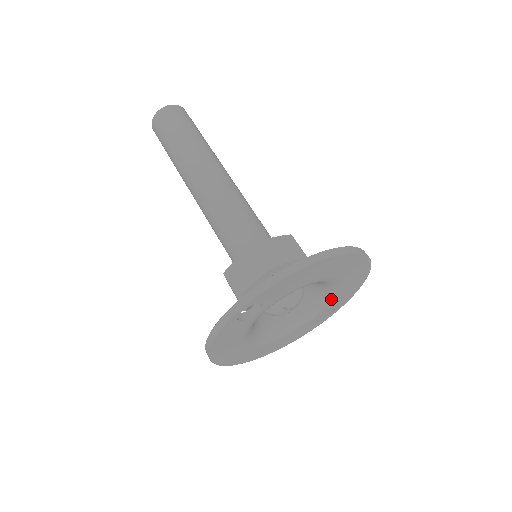
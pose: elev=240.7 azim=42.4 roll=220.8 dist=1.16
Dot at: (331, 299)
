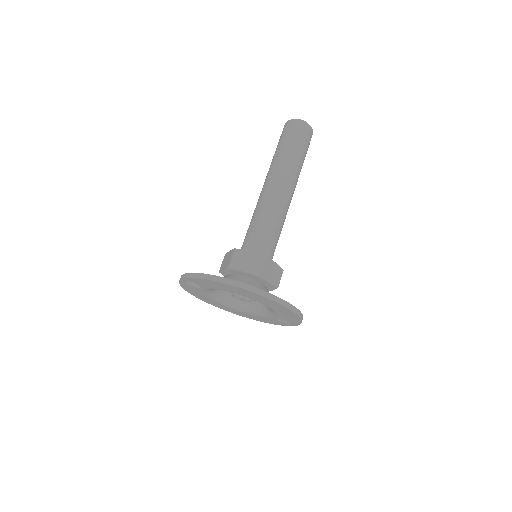
Dot at: (275, 313)
